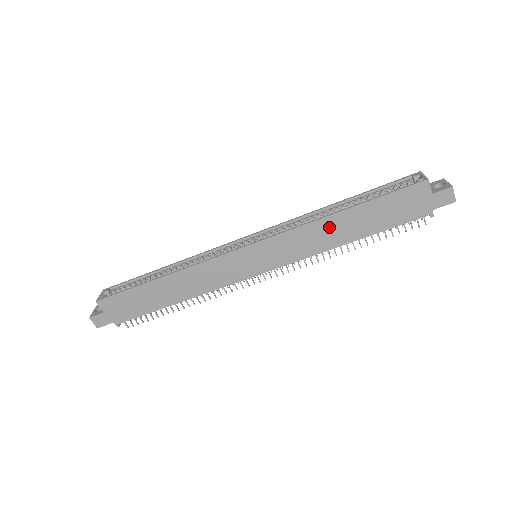
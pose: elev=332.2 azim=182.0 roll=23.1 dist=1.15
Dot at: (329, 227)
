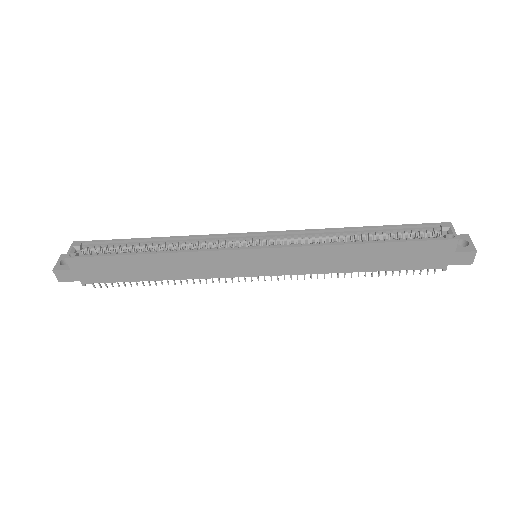
Dot at: (343, 254)
